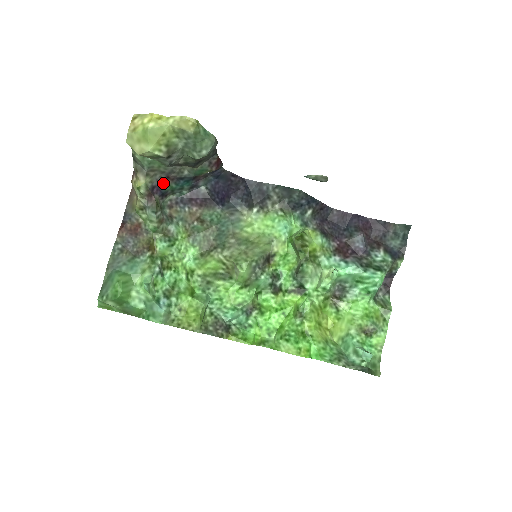
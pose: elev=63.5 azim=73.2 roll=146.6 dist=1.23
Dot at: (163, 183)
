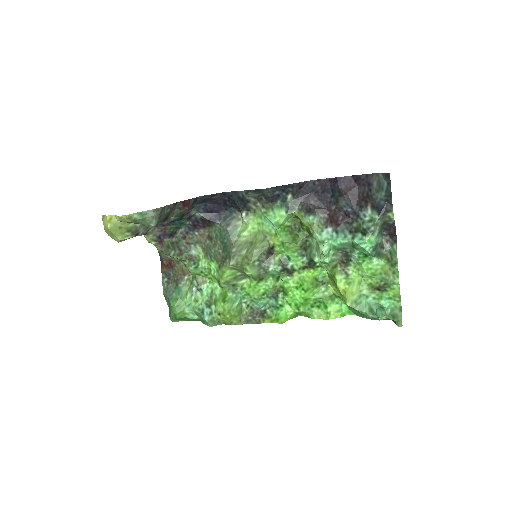
Dot at: (165, 229)
